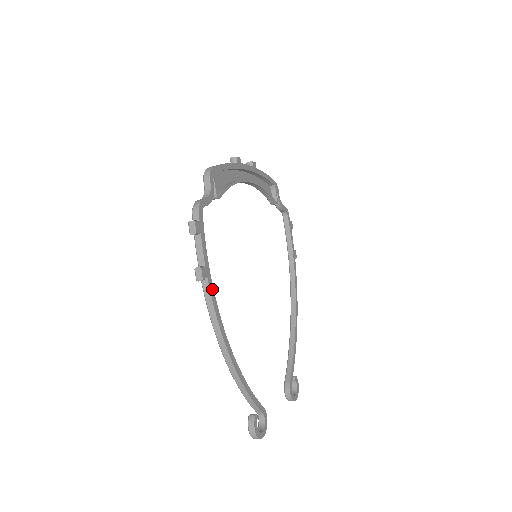
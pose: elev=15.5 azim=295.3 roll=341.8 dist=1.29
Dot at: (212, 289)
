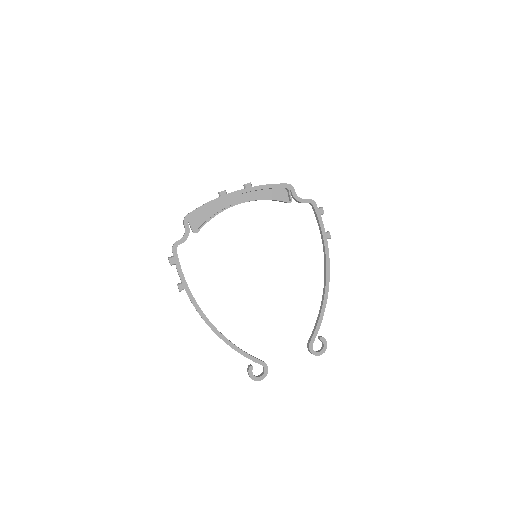
Dot at: (191, 295)
